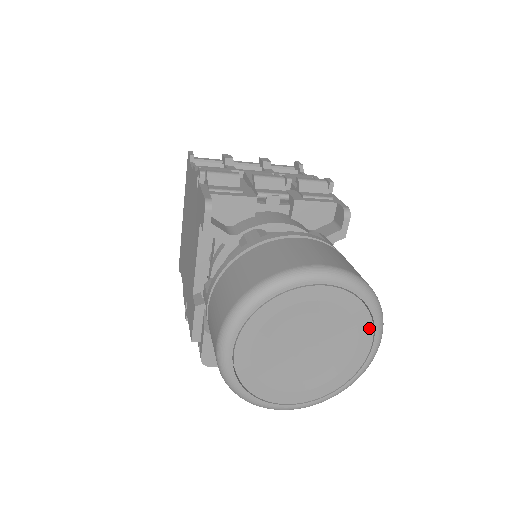
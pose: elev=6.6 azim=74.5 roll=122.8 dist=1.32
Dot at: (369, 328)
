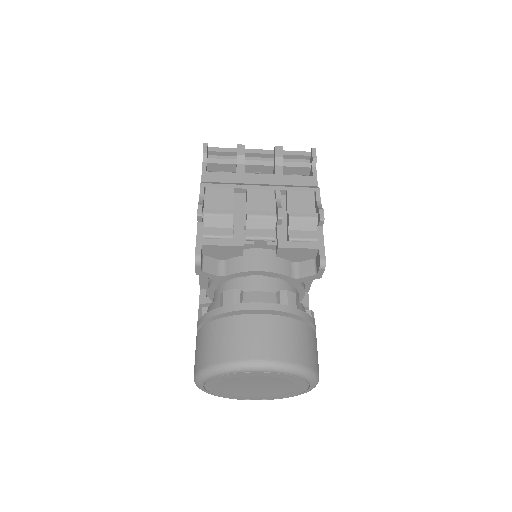
Dot at: (304, 383)
